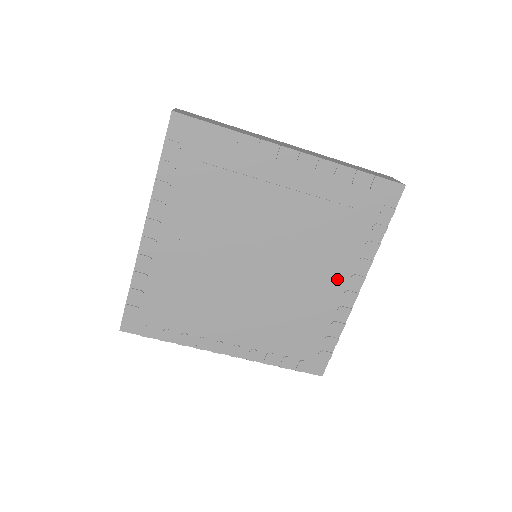
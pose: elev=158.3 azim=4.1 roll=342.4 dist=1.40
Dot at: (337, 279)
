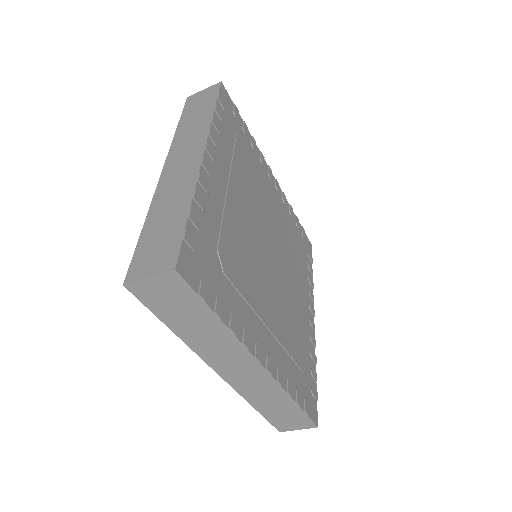
Dot at: (304, 303)
